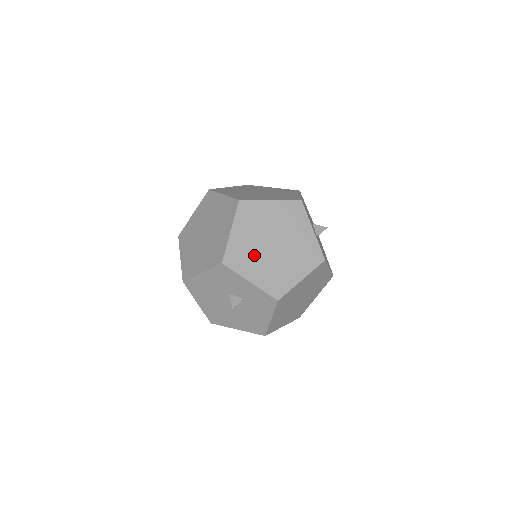
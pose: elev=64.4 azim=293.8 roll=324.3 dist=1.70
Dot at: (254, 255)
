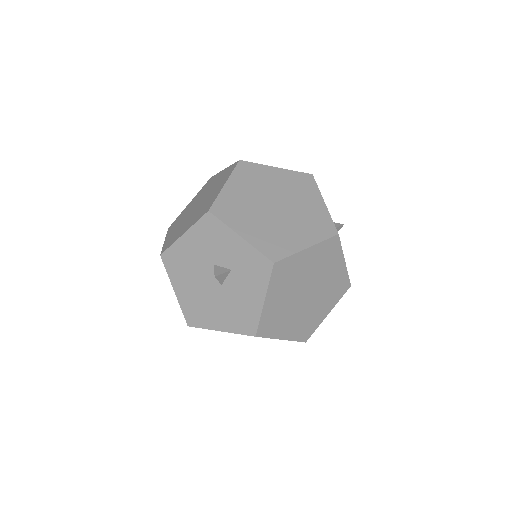
Dot at: (249, 211)
